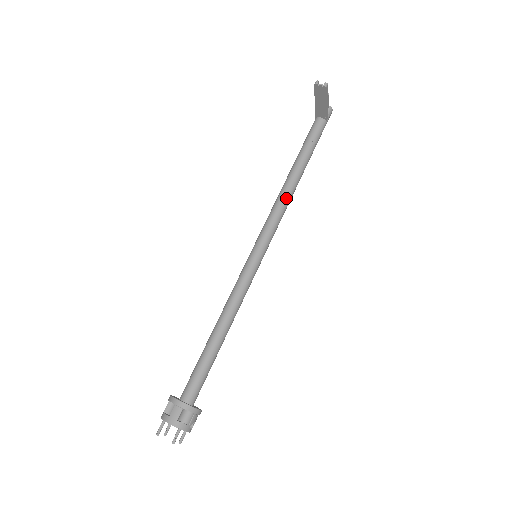
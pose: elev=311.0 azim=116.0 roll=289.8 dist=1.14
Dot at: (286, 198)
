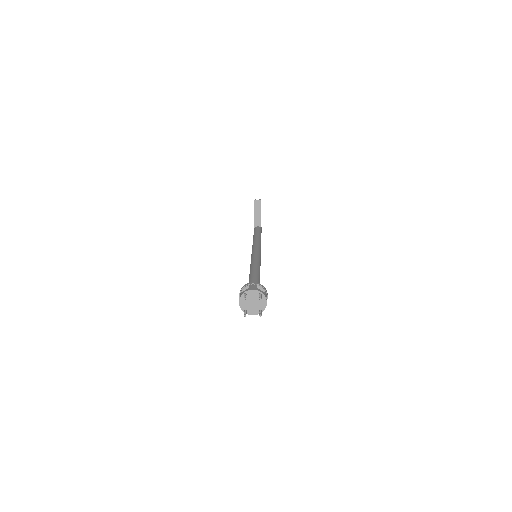
Dot at: (259, 241)
